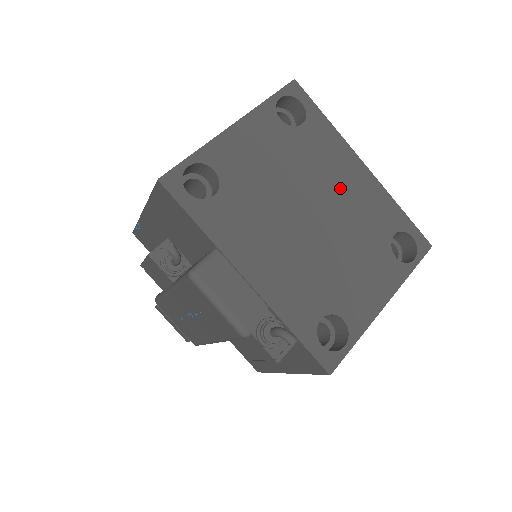
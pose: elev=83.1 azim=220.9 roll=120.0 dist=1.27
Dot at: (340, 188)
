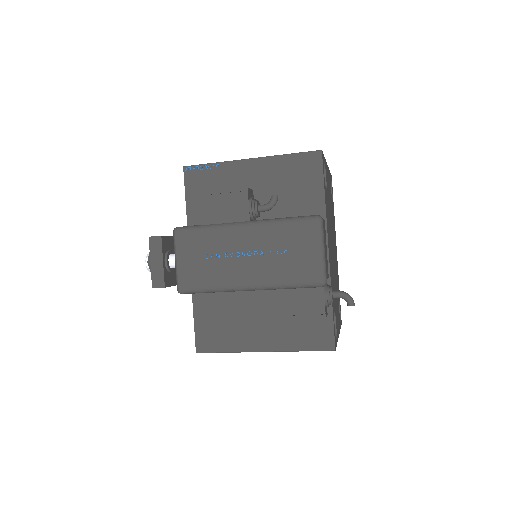
Dot at: (335, 250)
